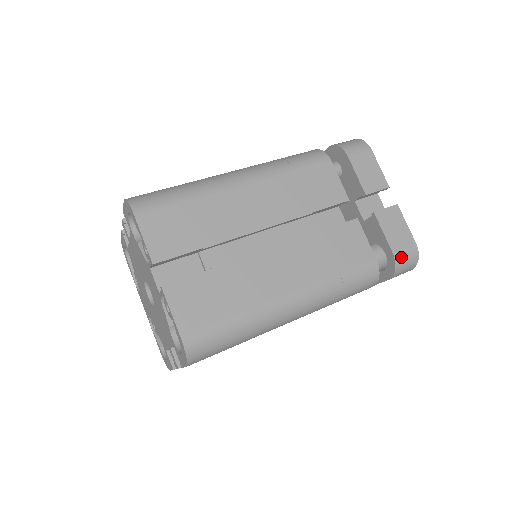
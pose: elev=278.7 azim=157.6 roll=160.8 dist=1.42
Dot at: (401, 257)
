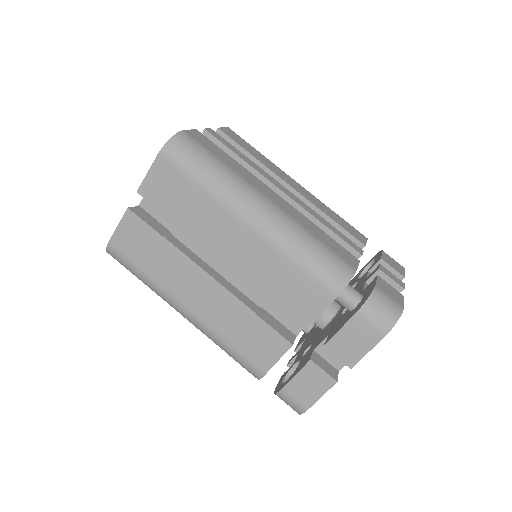
Dot at: (286, 397)
